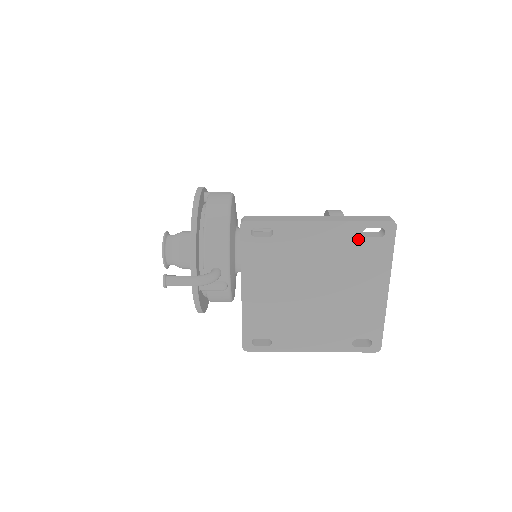
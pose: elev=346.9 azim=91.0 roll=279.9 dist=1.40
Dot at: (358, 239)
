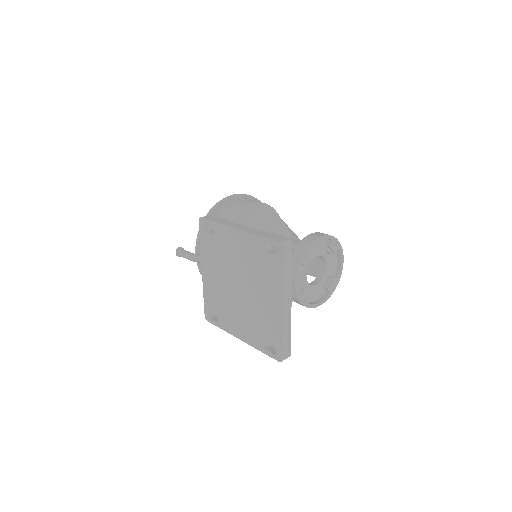
Dot at: (260, 251)
